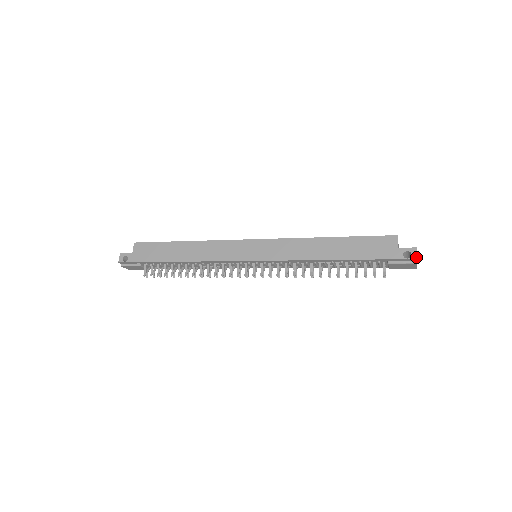
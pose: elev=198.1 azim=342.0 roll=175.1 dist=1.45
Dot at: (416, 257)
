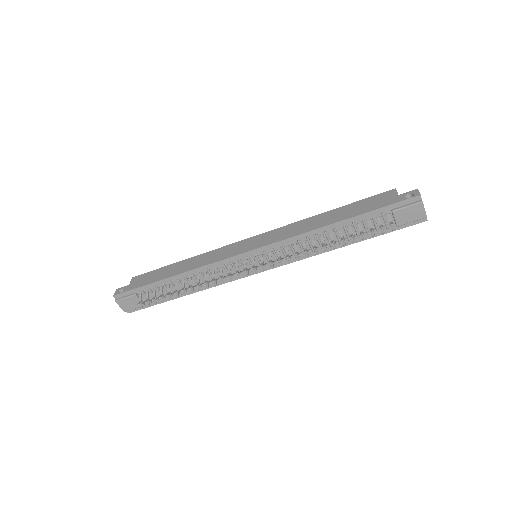
Dot at: (419, 194)
